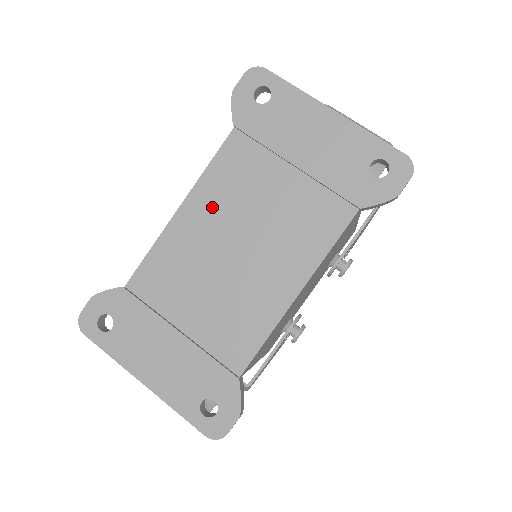
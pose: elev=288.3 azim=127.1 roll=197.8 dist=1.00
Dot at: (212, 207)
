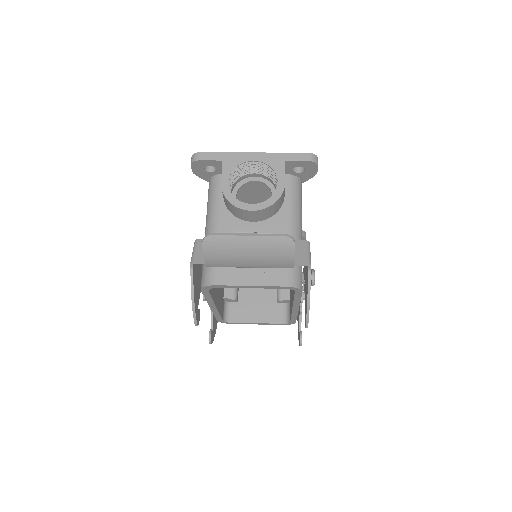
Dot at: occluded
